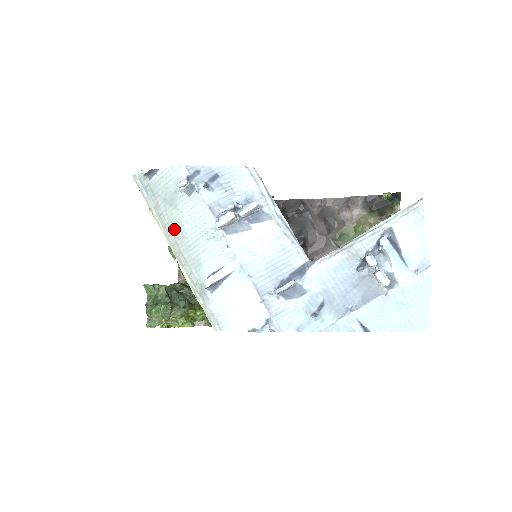
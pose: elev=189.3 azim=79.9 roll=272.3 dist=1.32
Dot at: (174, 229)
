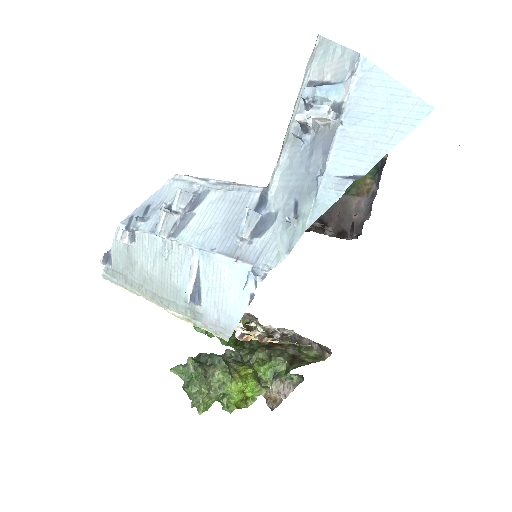
Dot at: (145, 283)
